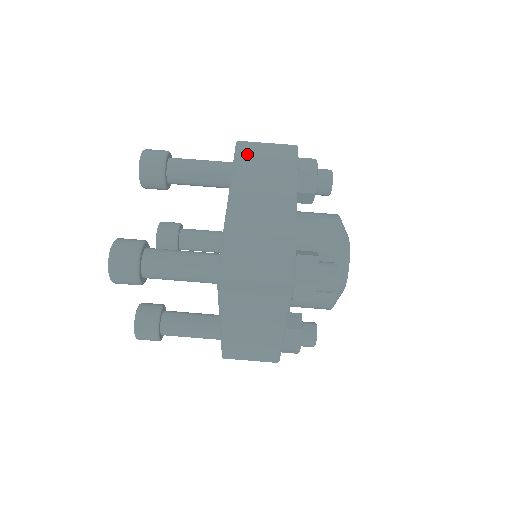
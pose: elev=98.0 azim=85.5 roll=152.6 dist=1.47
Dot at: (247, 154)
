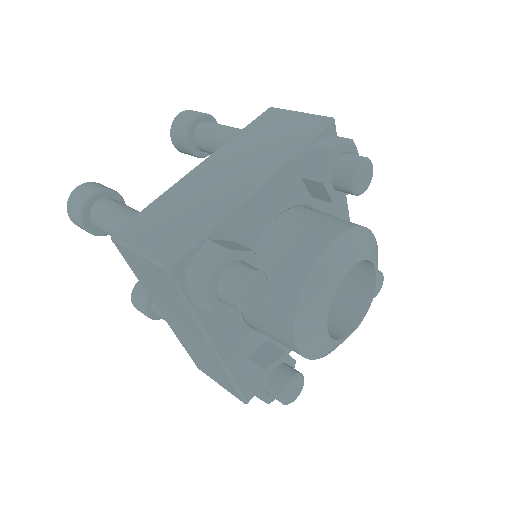
Dot at: occluded
